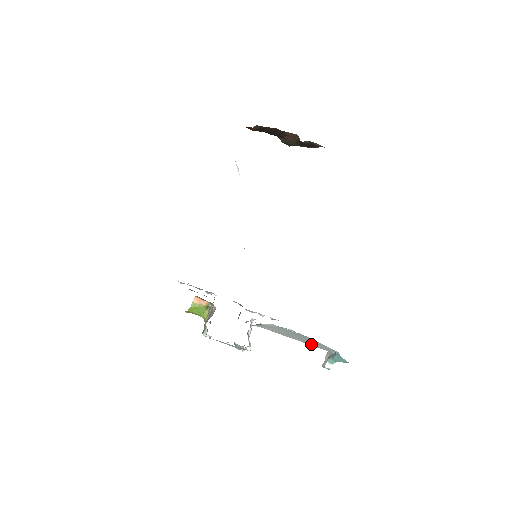
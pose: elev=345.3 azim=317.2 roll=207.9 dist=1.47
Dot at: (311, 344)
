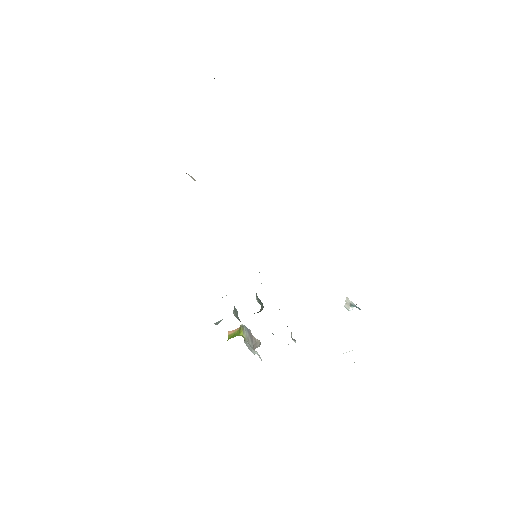
Dot at: occluded
